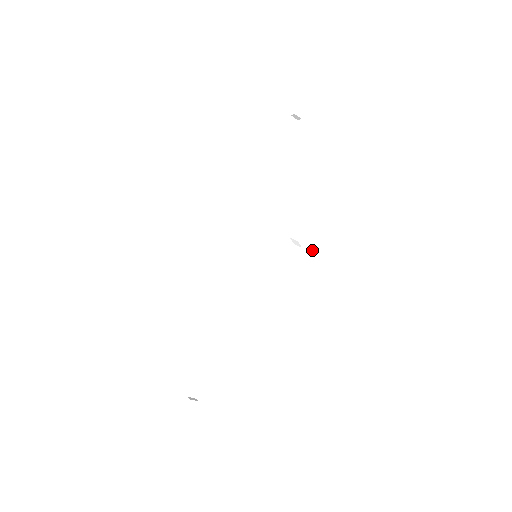
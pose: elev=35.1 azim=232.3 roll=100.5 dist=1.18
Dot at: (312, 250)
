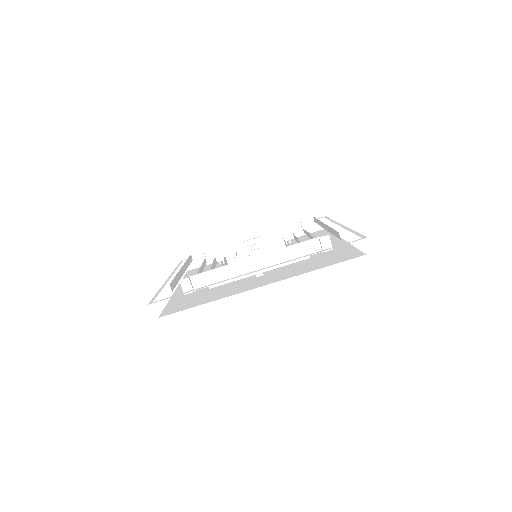
Dot at: occluded
